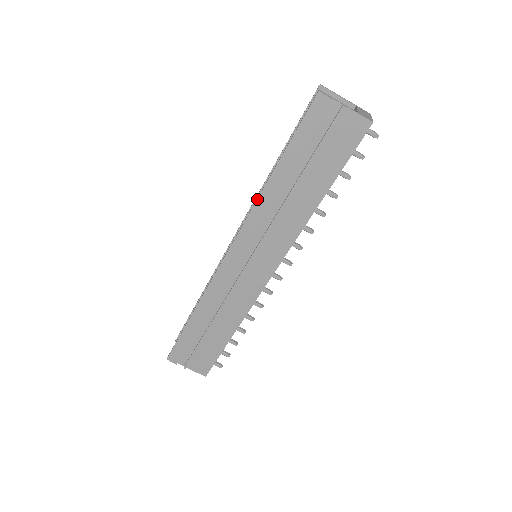
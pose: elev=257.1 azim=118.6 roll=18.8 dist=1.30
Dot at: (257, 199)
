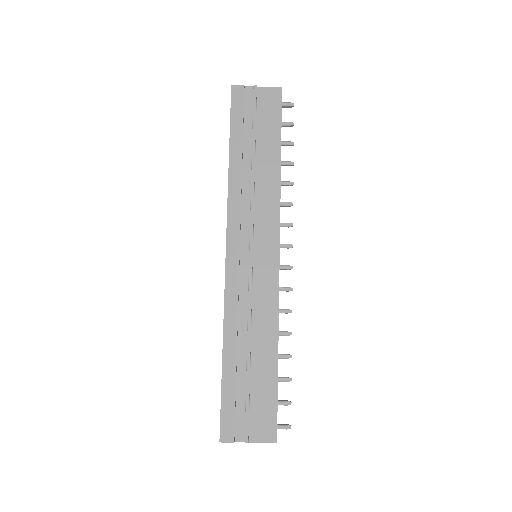
Dot at: (228, 188)
